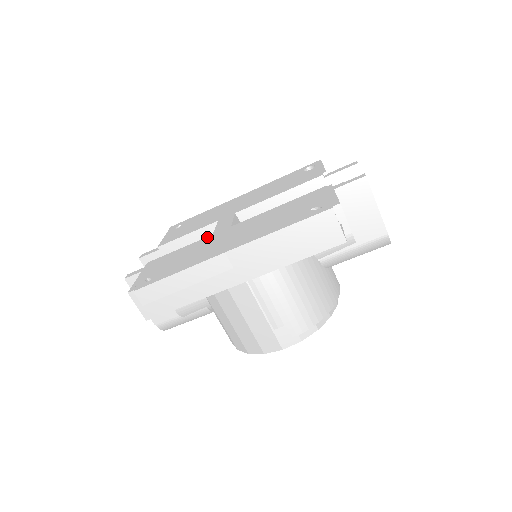
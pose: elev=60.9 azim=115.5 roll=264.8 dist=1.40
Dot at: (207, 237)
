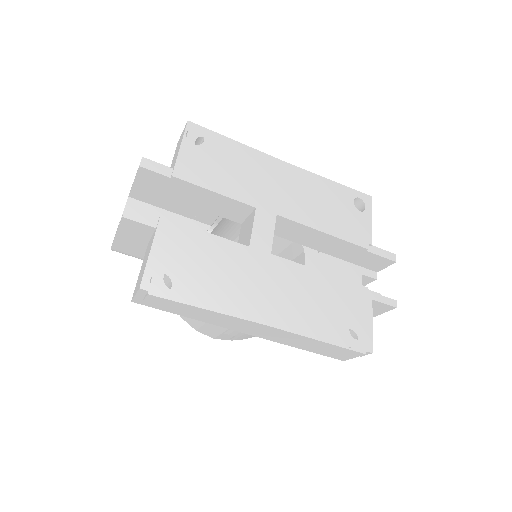
Dot at: (243, 246)
